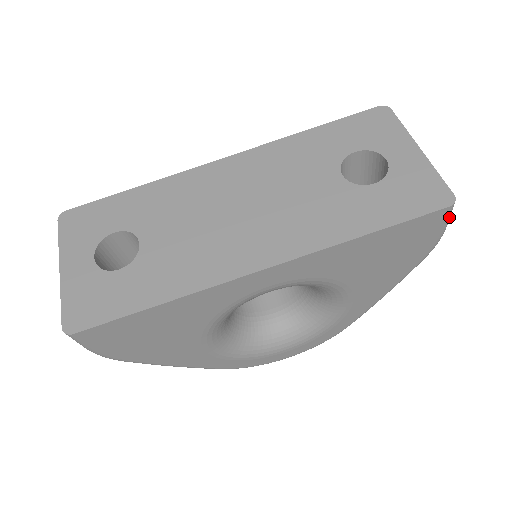
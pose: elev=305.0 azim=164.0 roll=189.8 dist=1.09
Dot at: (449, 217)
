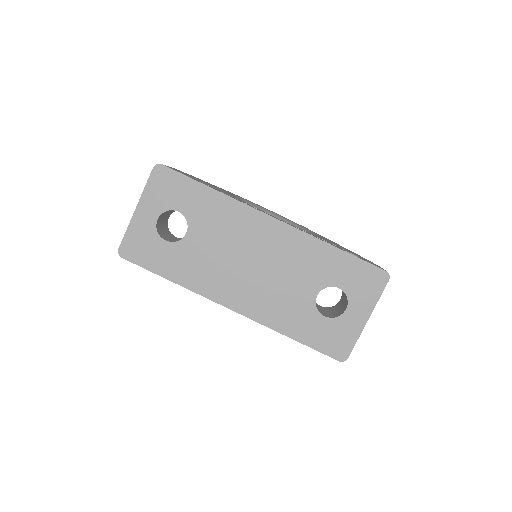
Dot at: occluded
